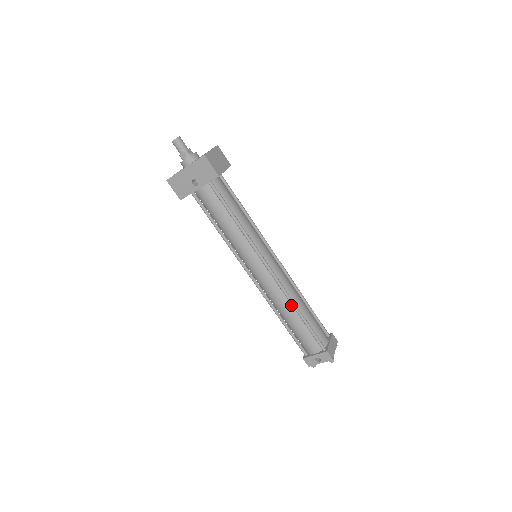
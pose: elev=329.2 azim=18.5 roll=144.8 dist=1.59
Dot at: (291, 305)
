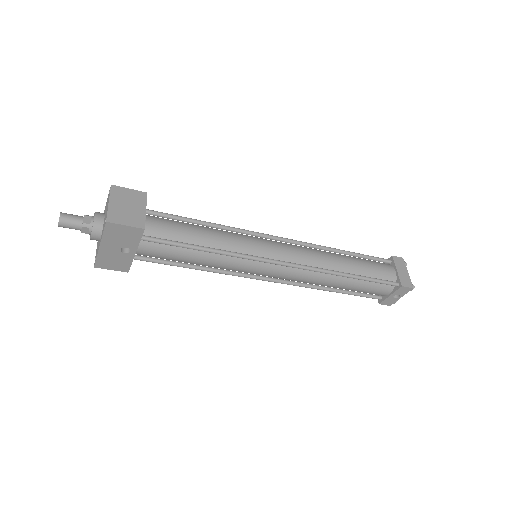
Dot at: (332, 274)
